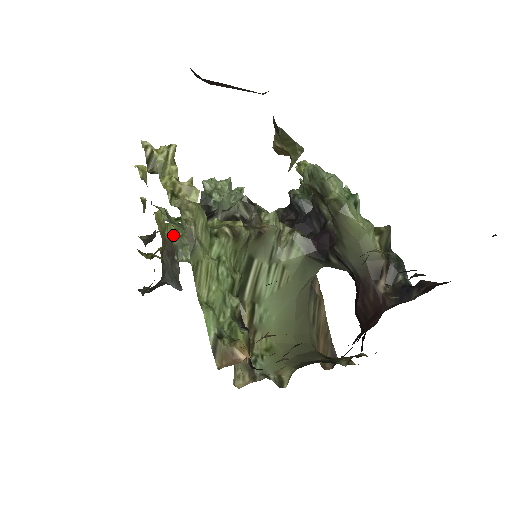
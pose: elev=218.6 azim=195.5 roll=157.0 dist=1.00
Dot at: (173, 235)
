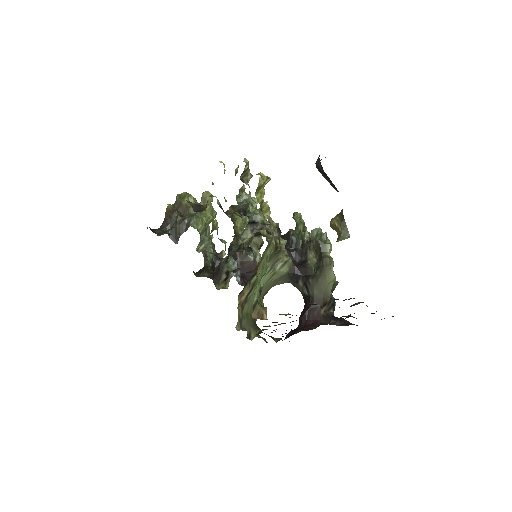
Dot at: occluded
